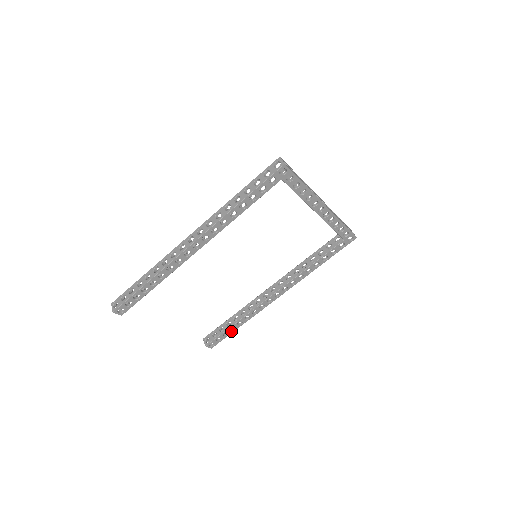
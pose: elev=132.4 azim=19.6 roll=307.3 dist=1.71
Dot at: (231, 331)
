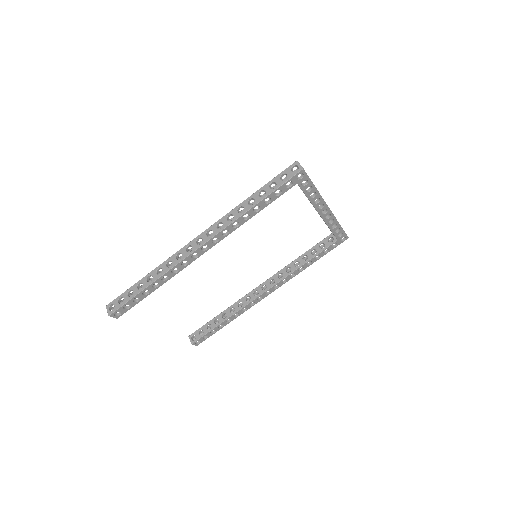
Dot at: (219, 328)
